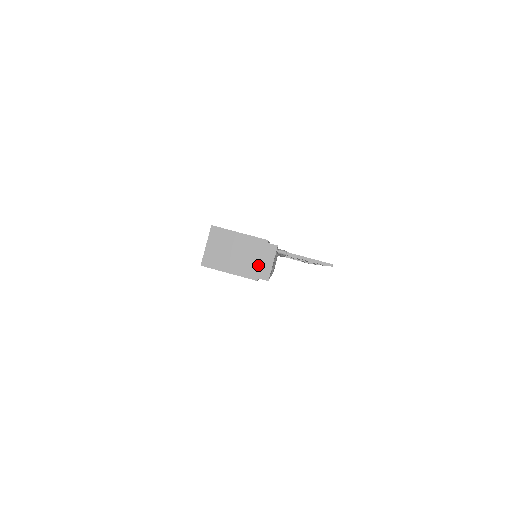
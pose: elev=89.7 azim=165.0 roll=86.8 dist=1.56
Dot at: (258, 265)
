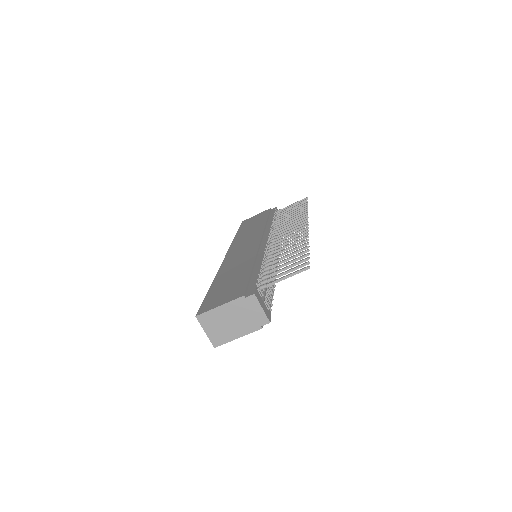
Dot at: (253, 318)
